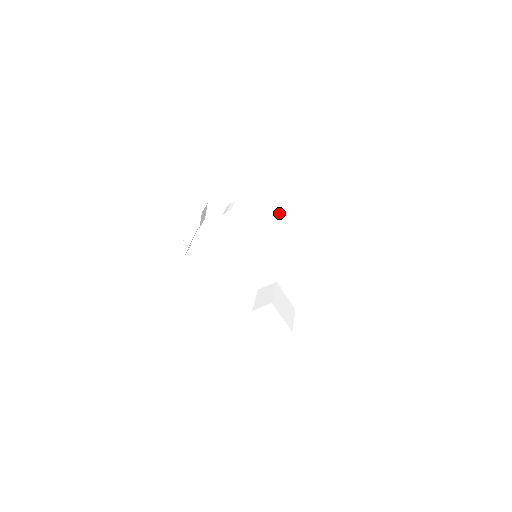
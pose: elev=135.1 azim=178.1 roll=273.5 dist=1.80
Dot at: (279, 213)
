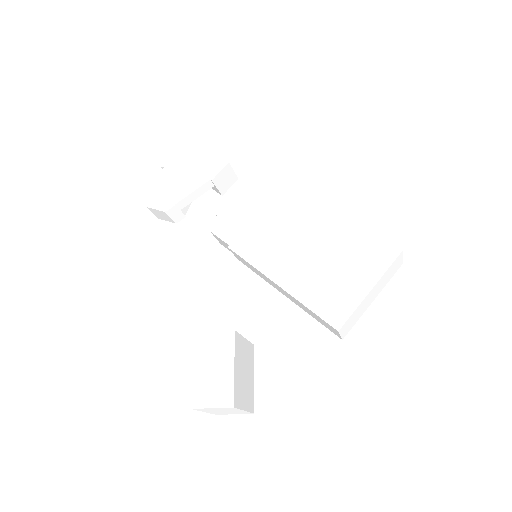
Dot at: occluded
